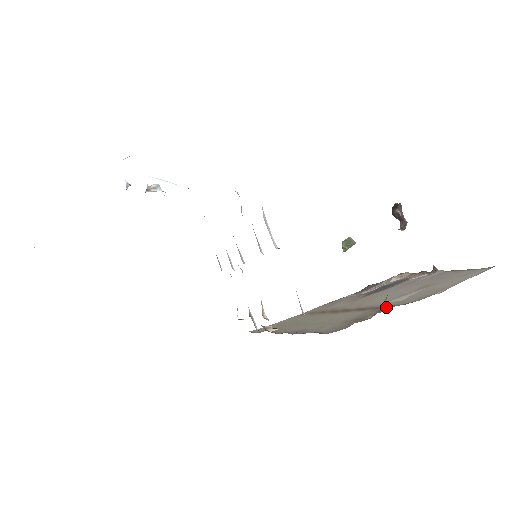
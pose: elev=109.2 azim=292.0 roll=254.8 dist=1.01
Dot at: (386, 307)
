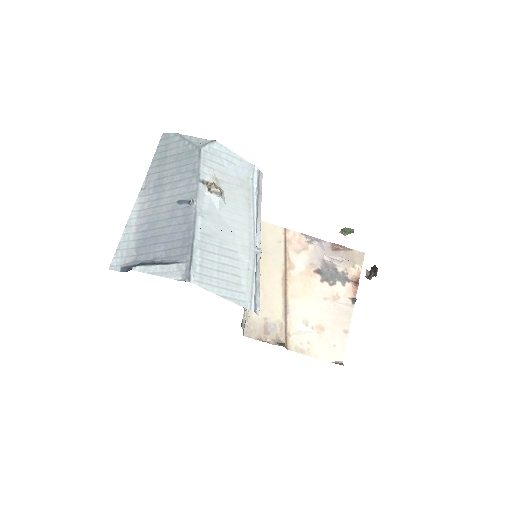
Dot at: (286, 333)
